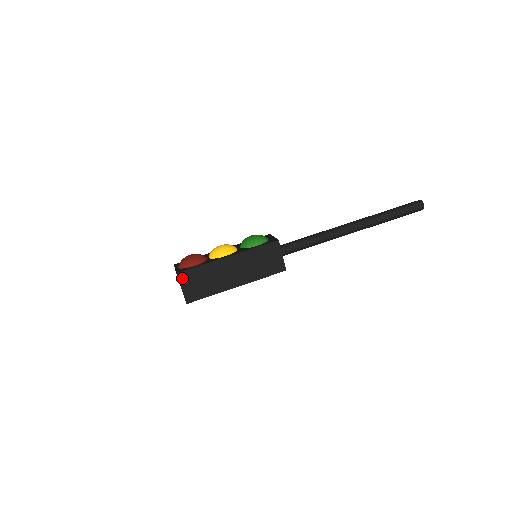
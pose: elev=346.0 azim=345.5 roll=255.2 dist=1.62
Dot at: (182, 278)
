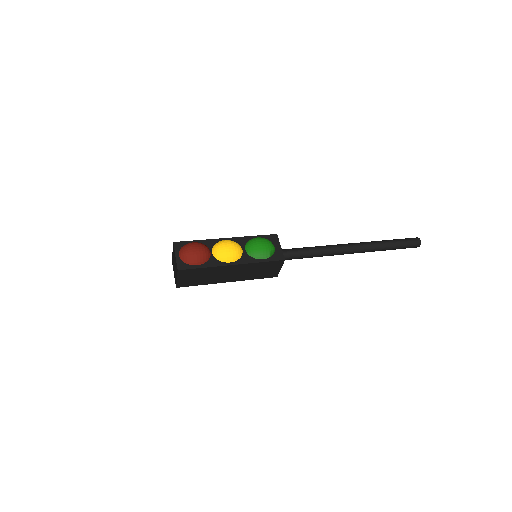
Dot at: (181, 273)
